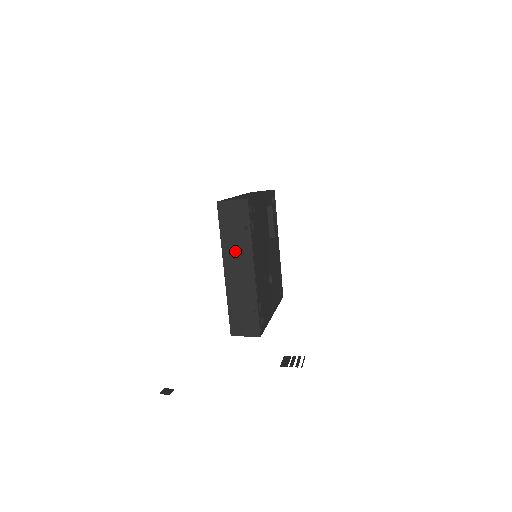
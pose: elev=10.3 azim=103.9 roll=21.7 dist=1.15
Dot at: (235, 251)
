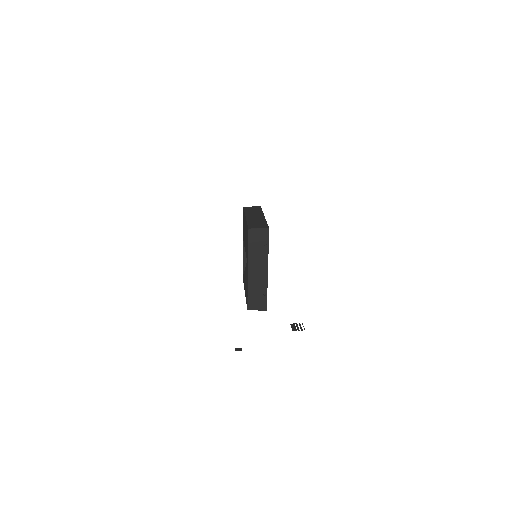
Dot at: (257, 259)
